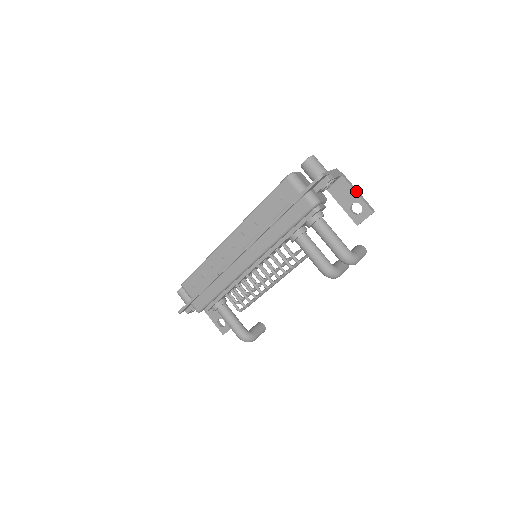
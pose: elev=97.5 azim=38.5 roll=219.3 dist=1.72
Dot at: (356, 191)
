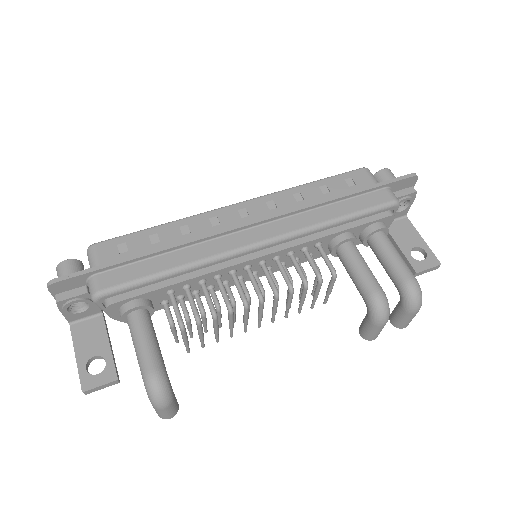
Dot at: (420, 237)
